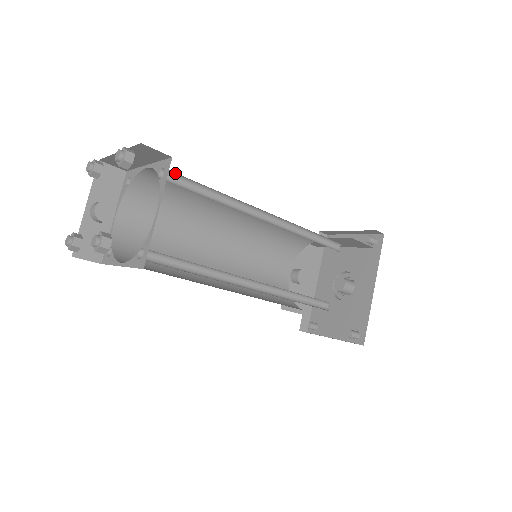
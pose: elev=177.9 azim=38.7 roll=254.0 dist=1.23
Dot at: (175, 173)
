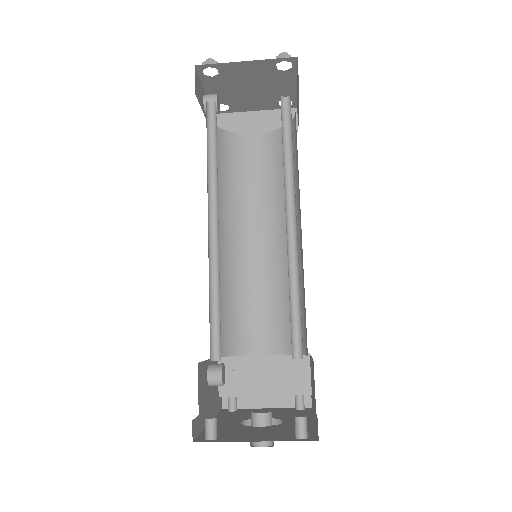
Dot at: occluded
